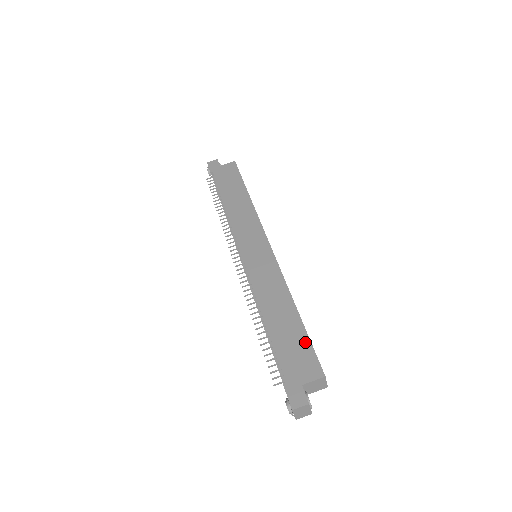
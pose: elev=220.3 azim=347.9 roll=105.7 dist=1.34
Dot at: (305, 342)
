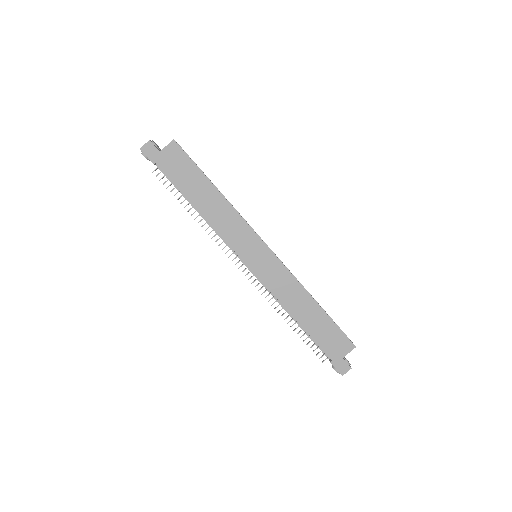
Dot at: (334, 328)
